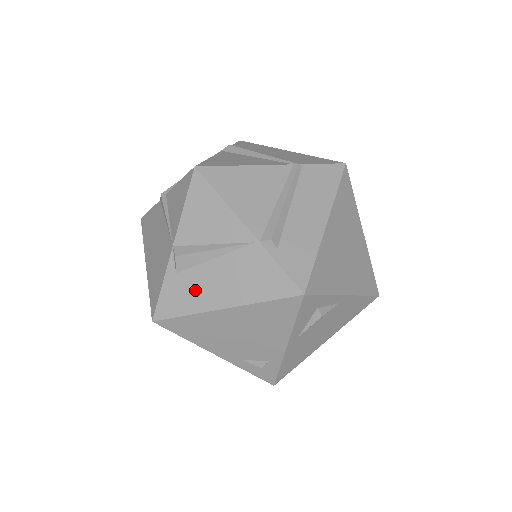
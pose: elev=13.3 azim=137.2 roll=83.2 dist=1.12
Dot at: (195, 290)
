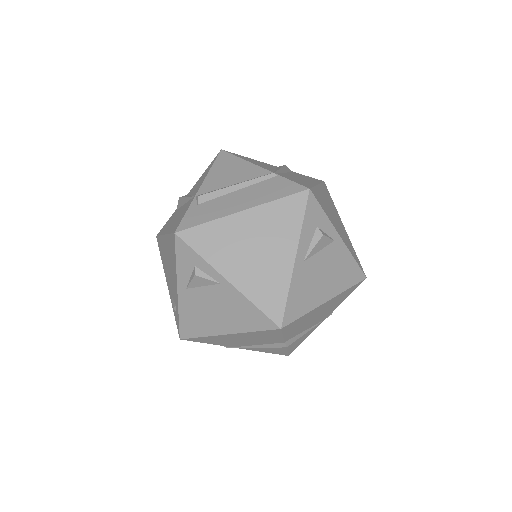
Dot at: occluded
